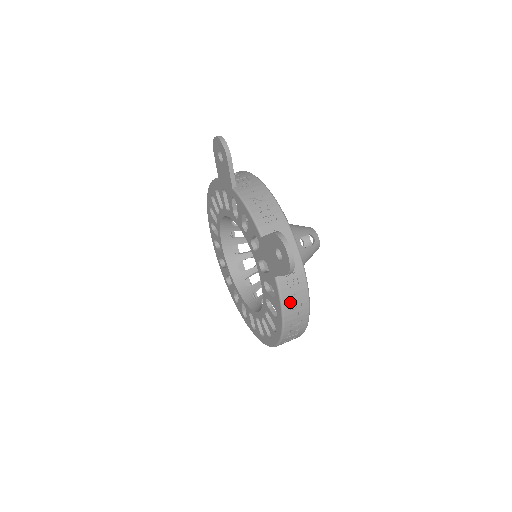
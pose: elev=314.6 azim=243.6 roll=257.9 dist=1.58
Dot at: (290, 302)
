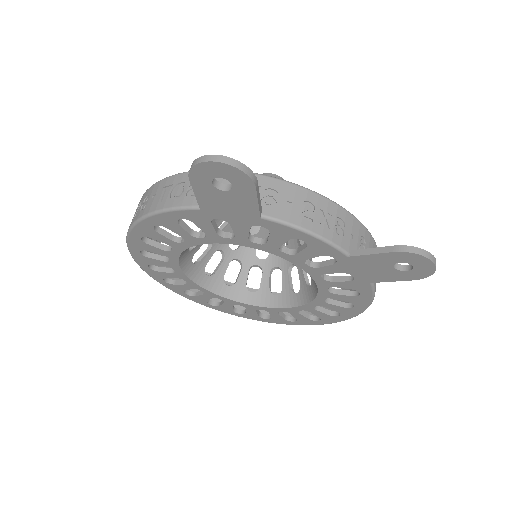
Dot at: occluded
